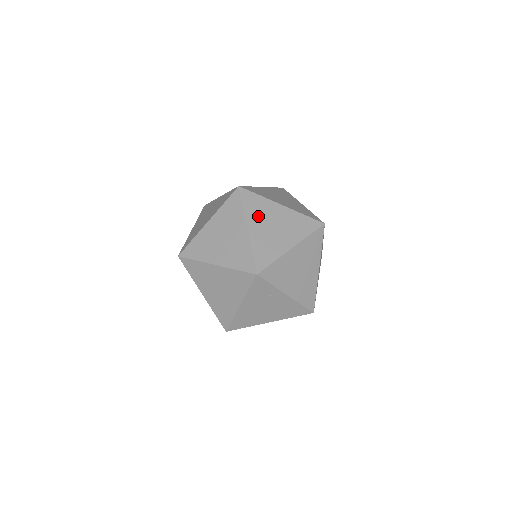
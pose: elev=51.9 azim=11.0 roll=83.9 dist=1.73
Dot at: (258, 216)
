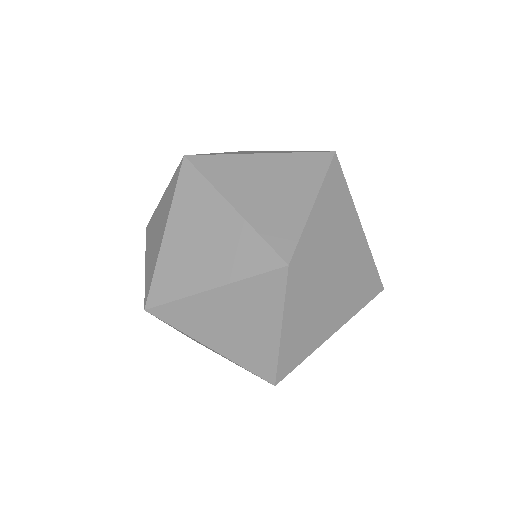
Dot at: (187, 216)
